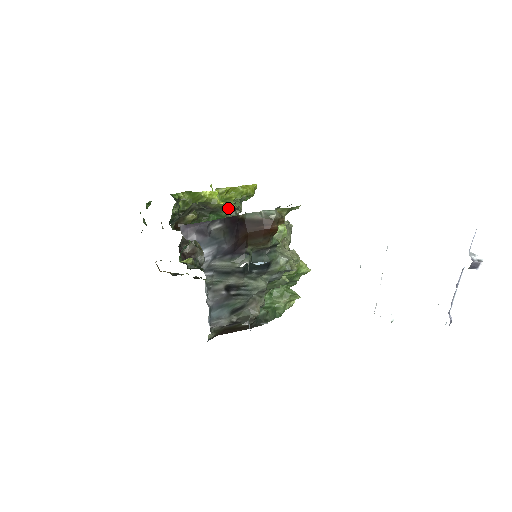
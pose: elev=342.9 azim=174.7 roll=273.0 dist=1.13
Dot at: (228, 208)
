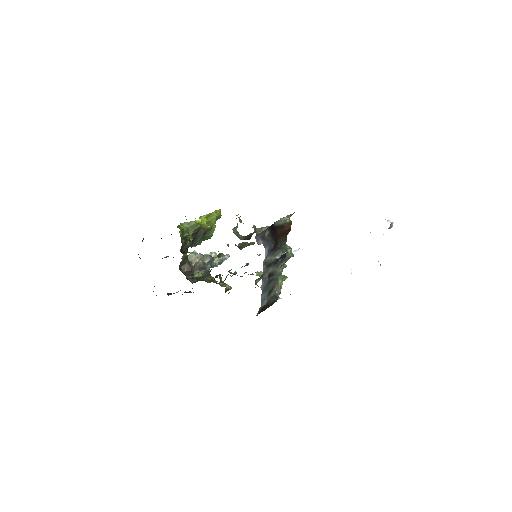
Dot at: (212, 229)
